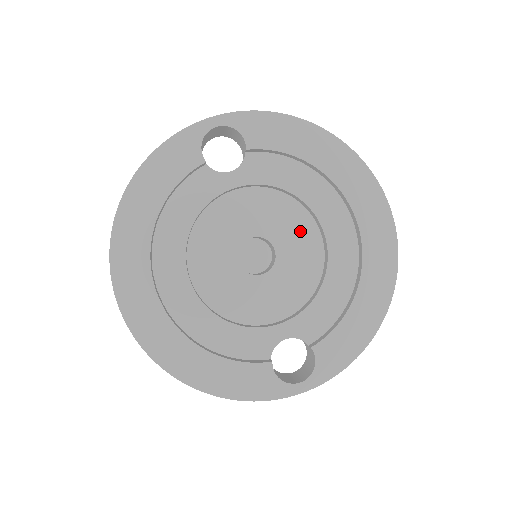
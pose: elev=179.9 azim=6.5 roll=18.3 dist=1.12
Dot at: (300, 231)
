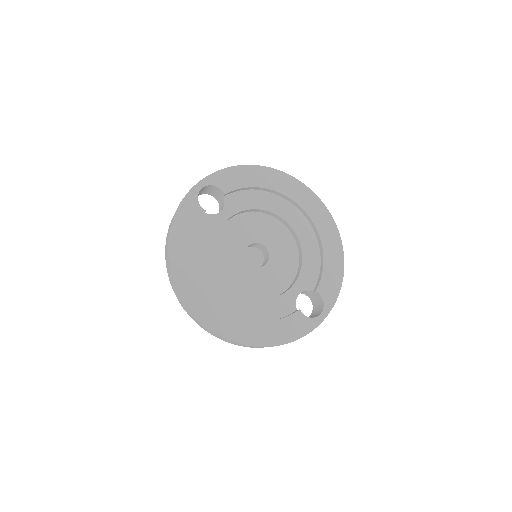
Dot at: (274, 230)
